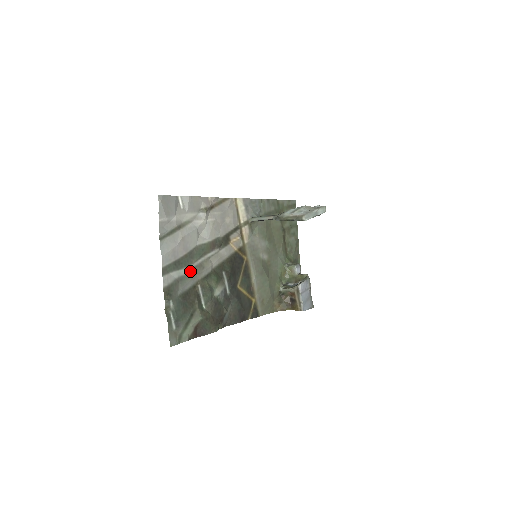
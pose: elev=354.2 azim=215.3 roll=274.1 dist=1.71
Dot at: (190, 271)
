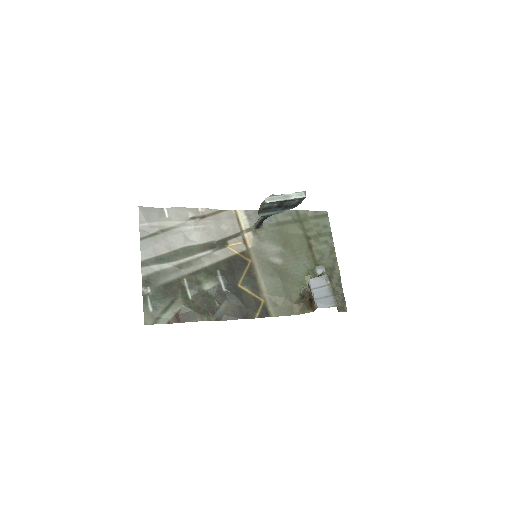
Dot at: (174, 266)
